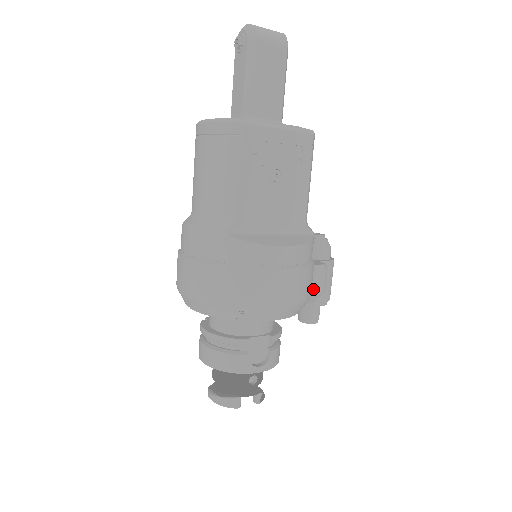
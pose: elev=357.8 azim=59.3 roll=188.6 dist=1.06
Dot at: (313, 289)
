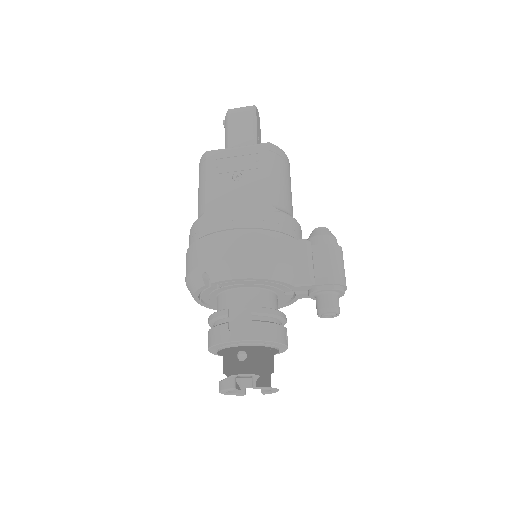
Dot at: (295, 261)
